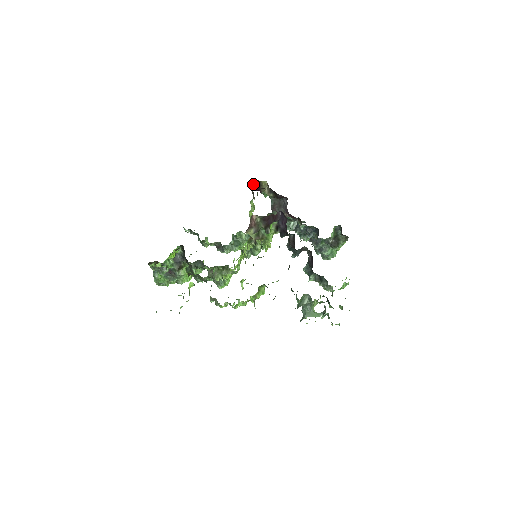
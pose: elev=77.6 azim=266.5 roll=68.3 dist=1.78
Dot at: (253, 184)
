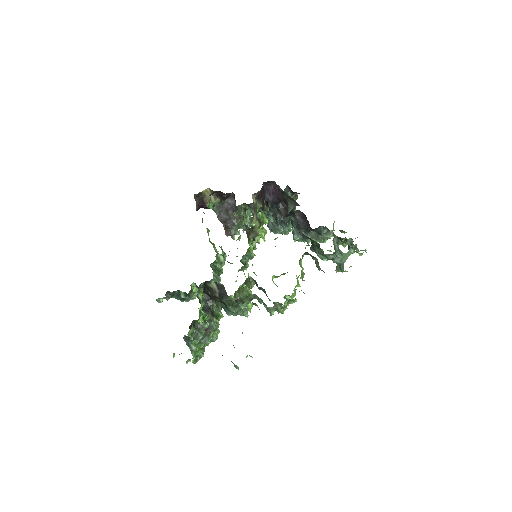
Dot at: occluded
